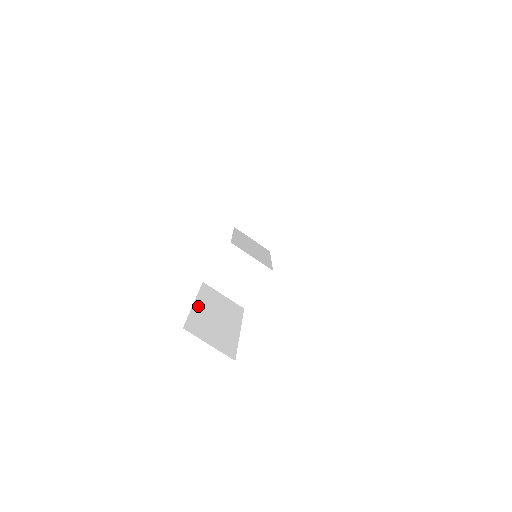
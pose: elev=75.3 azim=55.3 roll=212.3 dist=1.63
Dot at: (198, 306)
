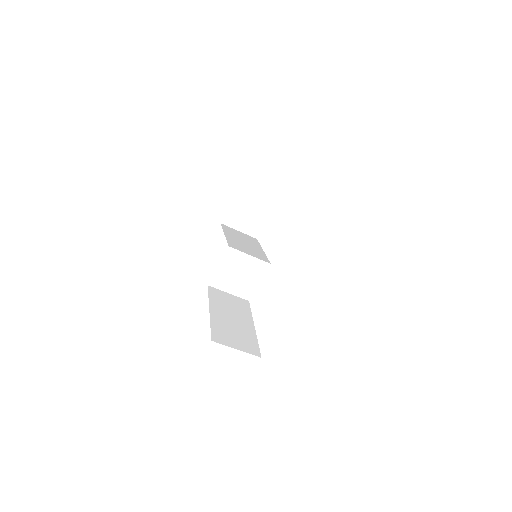
Dot at: (214, 313)
